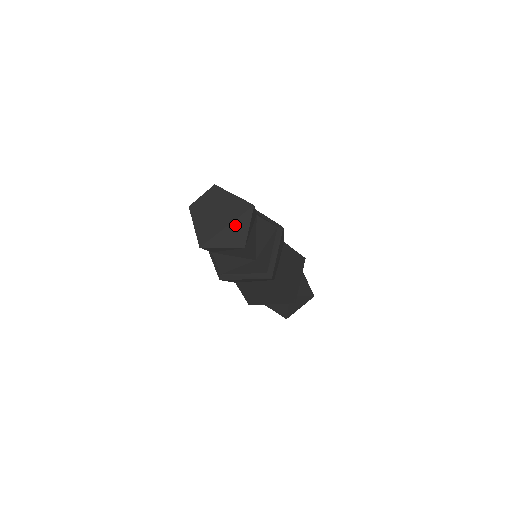
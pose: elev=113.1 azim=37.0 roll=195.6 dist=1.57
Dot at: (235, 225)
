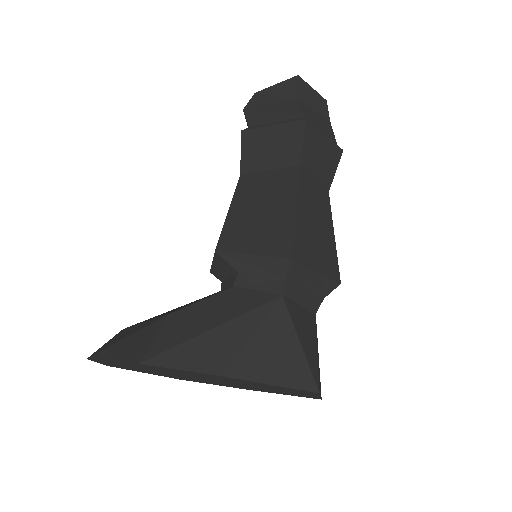
Dot at: occluded
